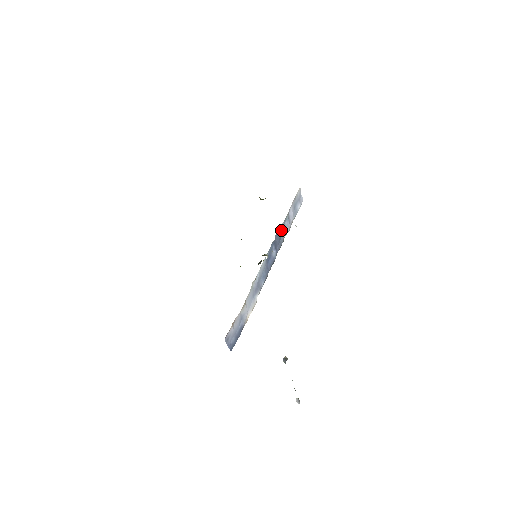
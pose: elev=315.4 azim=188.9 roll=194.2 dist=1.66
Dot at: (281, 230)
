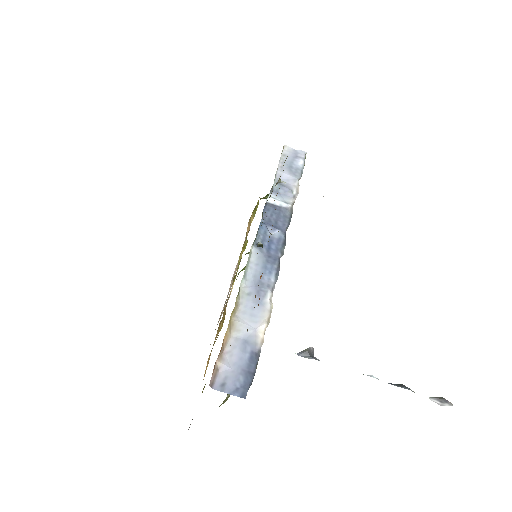
Dot at: (275, 203)
